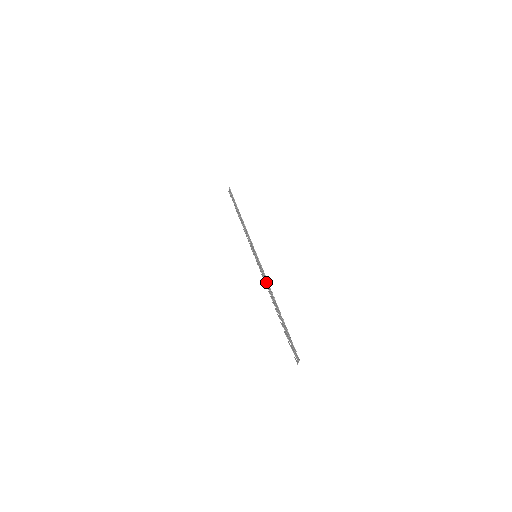
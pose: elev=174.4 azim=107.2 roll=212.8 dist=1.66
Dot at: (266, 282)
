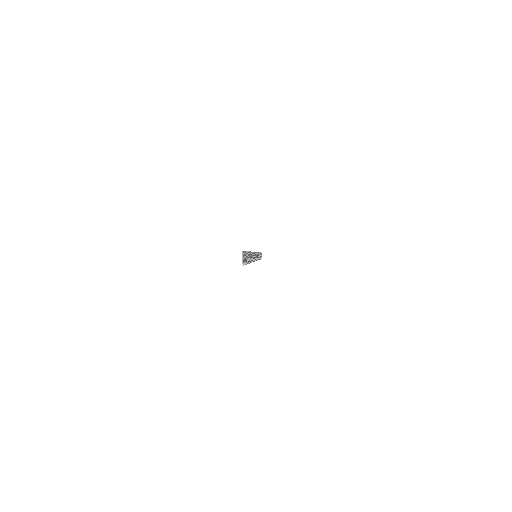
Dot at: occluded
